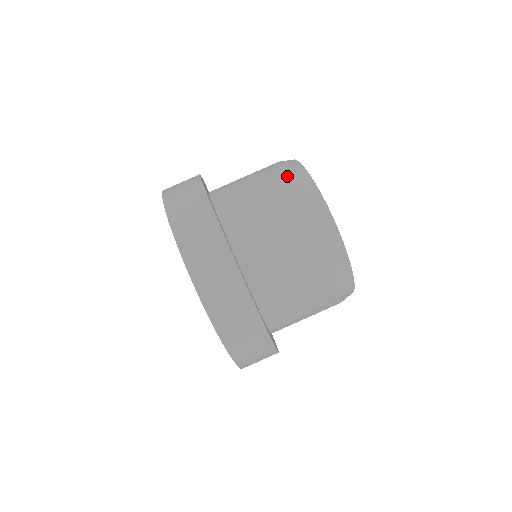
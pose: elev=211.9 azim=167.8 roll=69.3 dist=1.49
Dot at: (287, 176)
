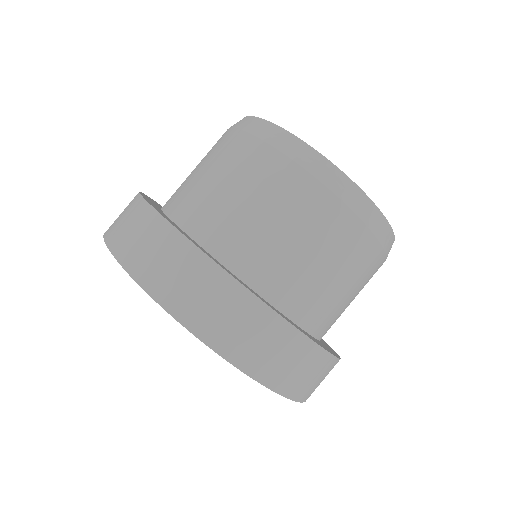
Dot at: (254, 143)
